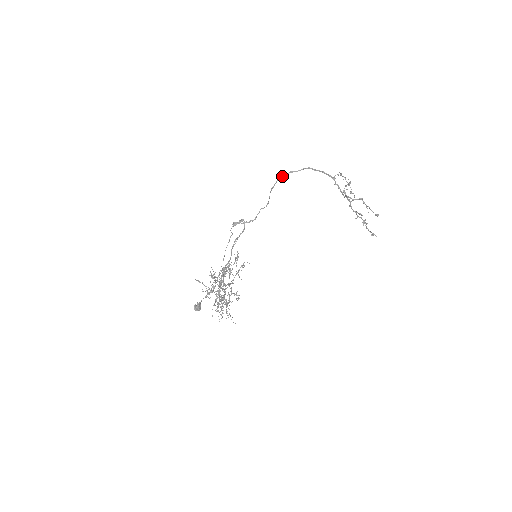
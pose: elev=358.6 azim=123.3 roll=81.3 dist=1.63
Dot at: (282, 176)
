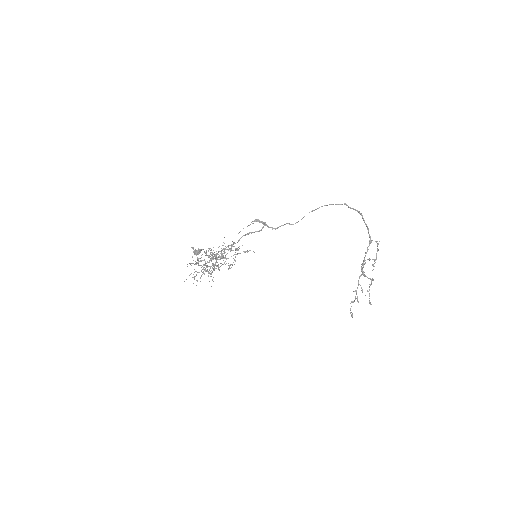
Dot at: occluded
